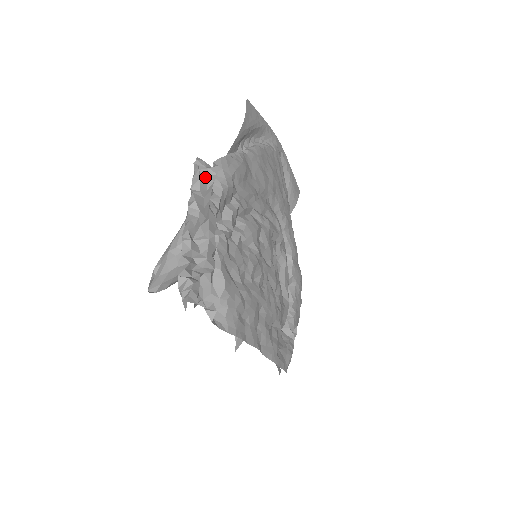
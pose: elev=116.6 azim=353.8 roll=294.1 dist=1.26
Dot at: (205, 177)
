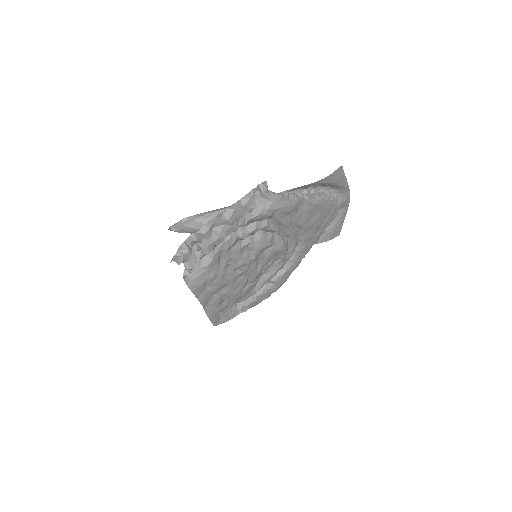
Dot at: (255, 200)
